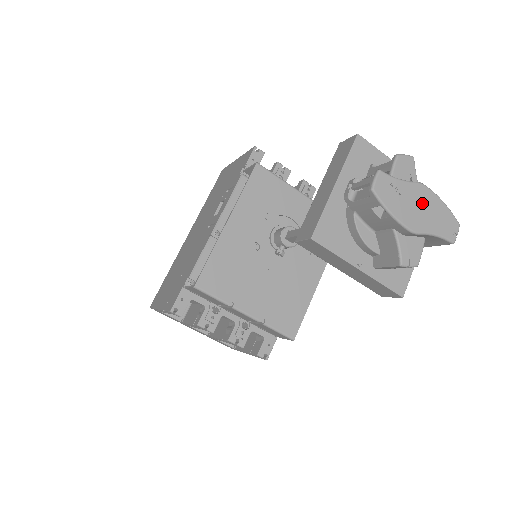
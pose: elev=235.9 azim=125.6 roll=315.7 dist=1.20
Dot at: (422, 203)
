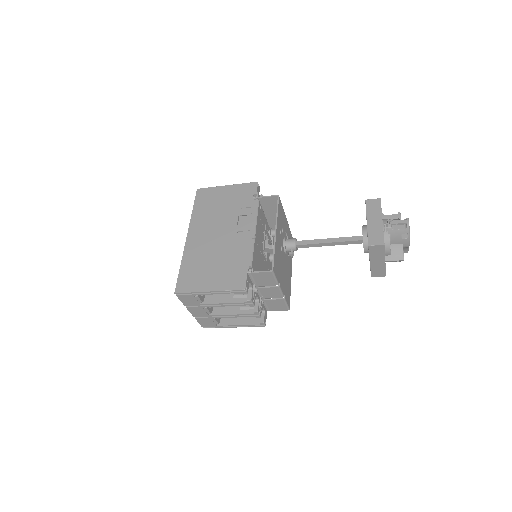
Dot at: occluded
